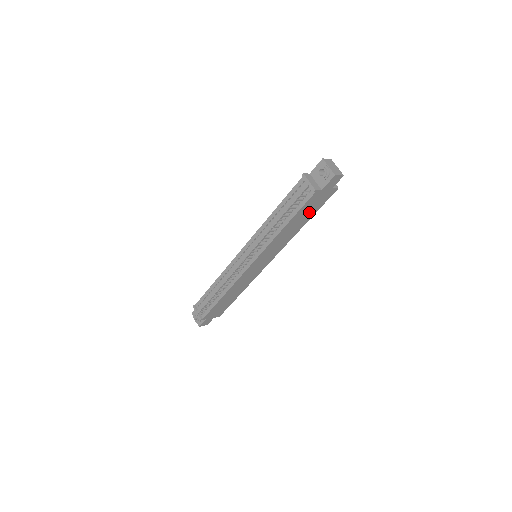
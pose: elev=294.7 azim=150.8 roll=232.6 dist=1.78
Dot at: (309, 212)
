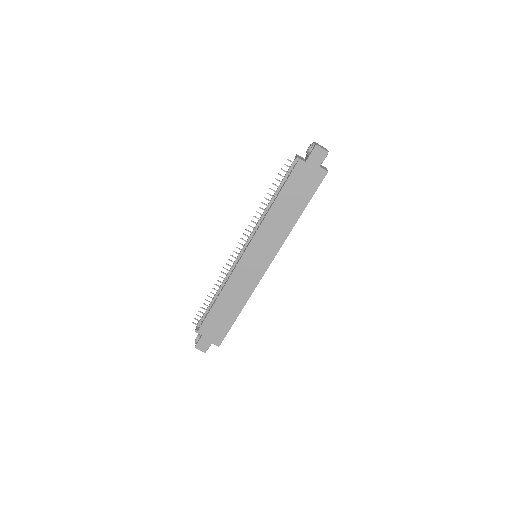
Dot at: (300, 196)
